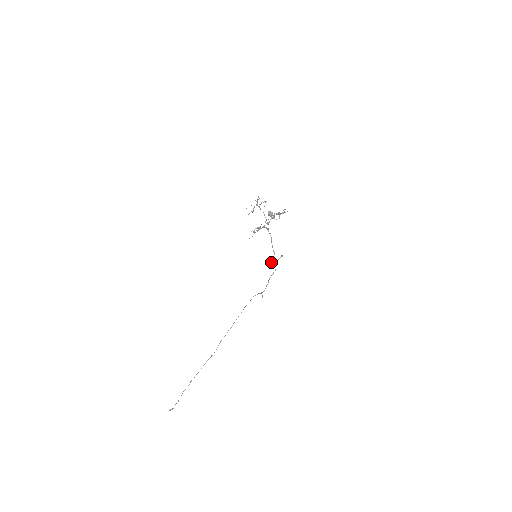
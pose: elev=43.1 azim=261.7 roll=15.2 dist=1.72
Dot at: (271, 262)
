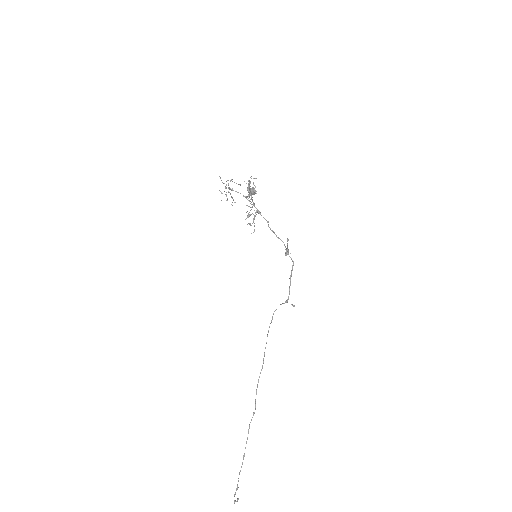
Dot at: (286, 253)
